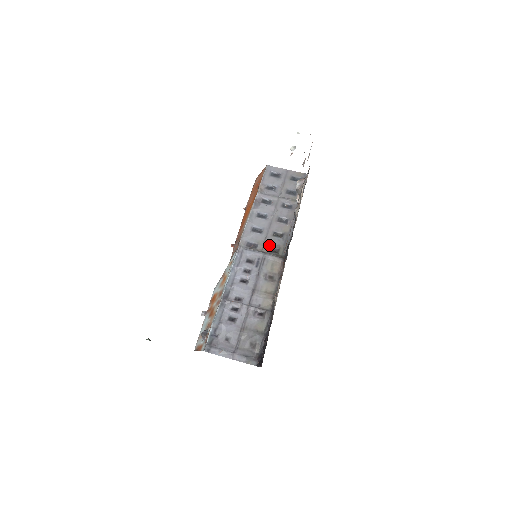
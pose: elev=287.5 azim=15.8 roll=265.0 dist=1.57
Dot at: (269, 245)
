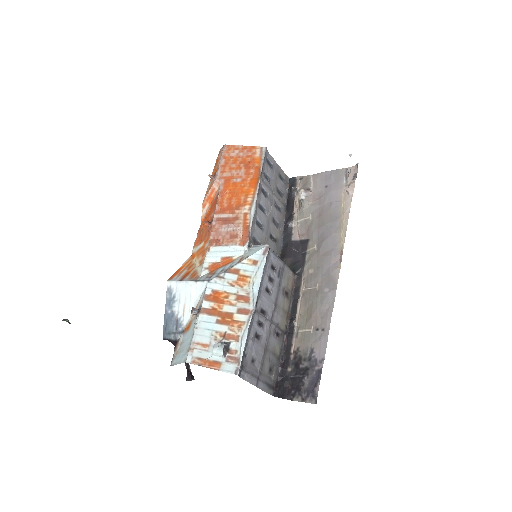
Dot at: occluded
